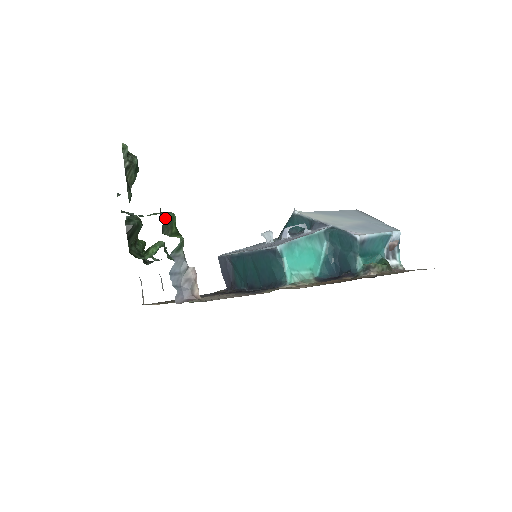
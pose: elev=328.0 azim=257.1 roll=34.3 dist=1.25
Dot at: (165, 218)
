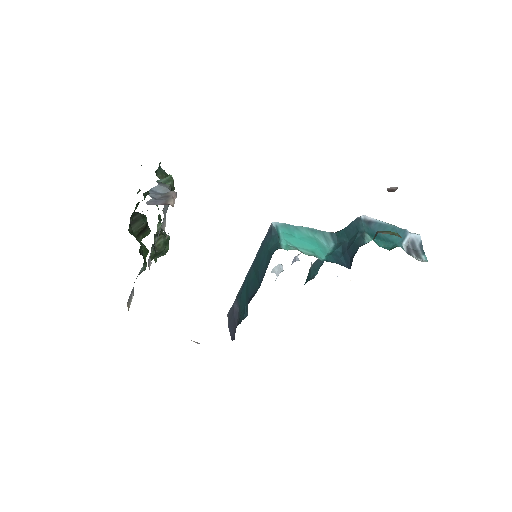
Dot at: (162, 169)
